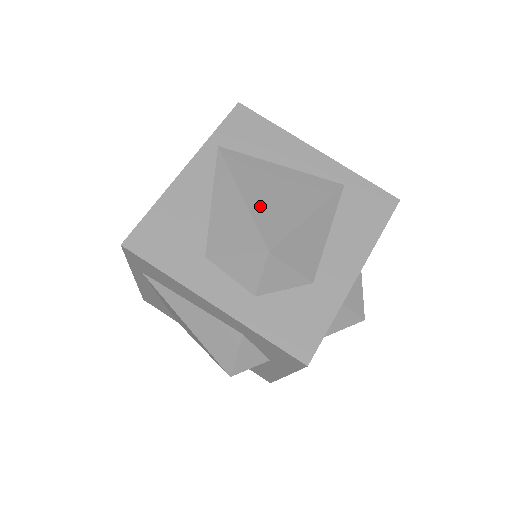
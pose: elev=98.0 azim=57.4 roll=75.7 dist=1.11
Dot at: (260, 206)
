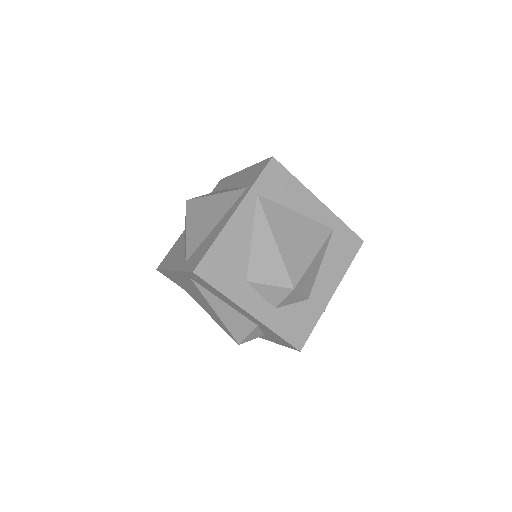
Dot at: (287, 251)
